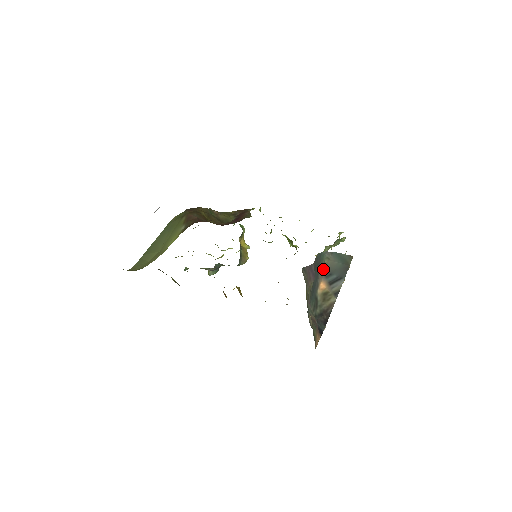
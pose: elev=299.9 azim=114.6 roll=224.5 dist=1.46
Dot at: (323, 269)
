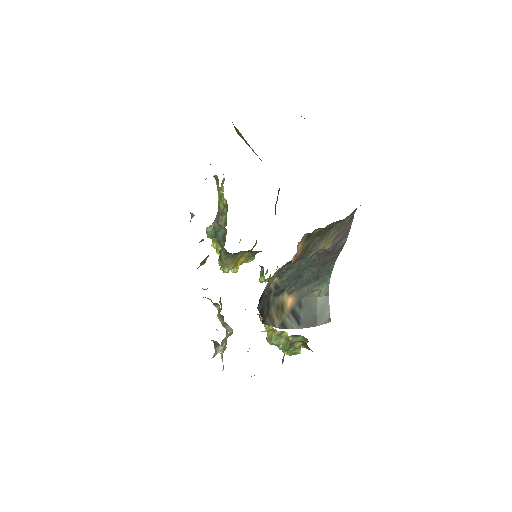
Dot at: (306, 294)
